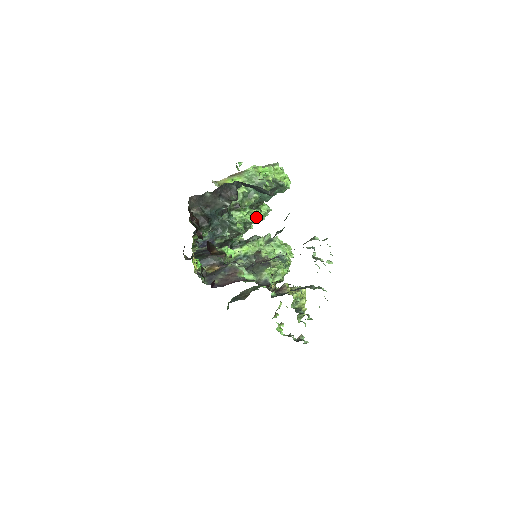
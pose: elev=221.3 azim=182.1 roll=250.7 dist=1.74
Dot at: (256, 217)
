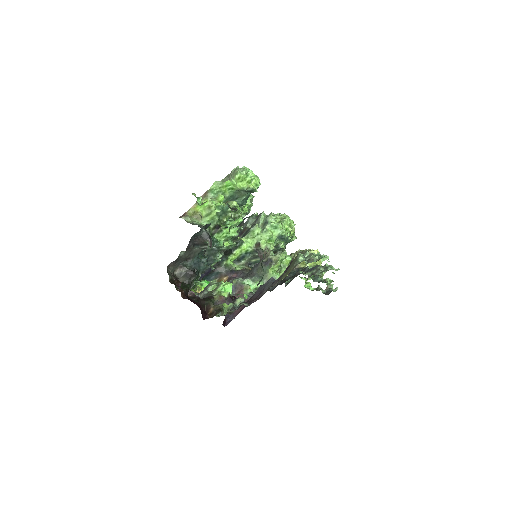
Dot at: occluded
